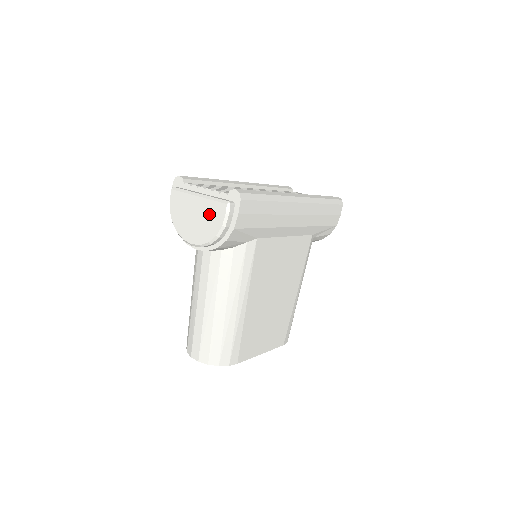
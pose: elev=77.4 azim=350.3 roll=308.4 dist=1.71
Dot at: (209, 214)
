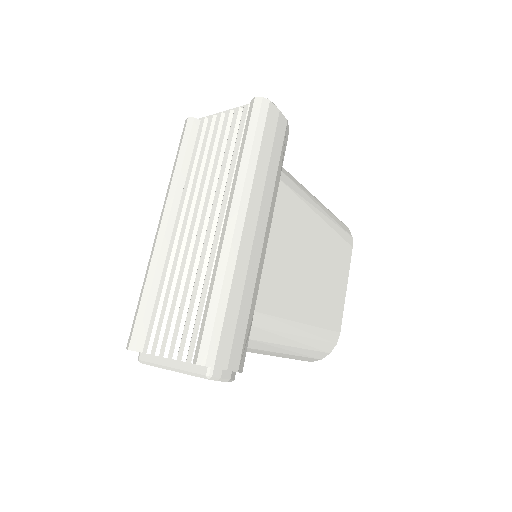
Dot at: occluded
